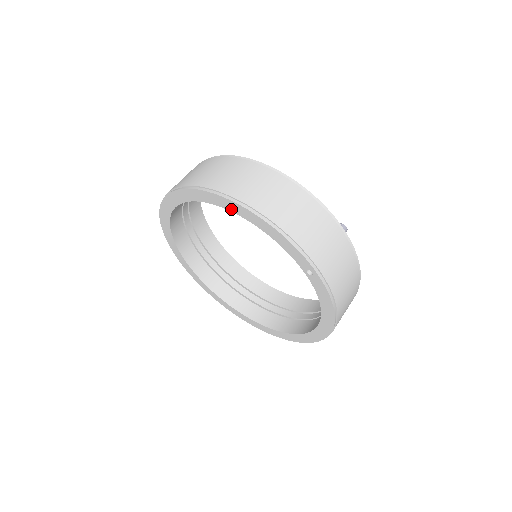
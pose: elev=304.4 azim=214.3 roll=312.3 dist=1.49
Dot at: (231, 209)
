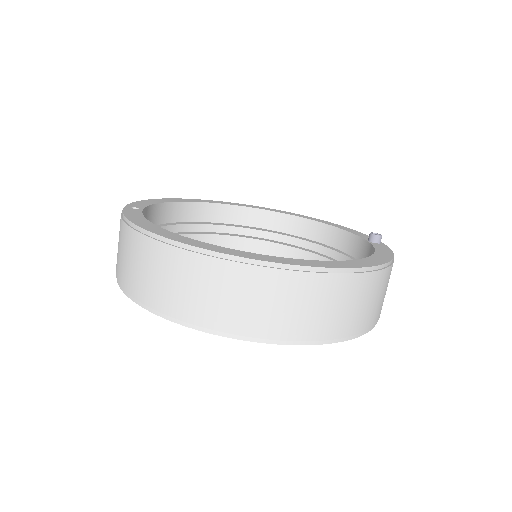
Dot at: occluded
